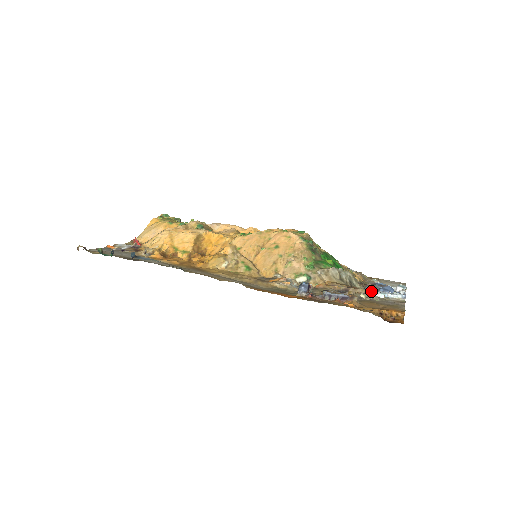
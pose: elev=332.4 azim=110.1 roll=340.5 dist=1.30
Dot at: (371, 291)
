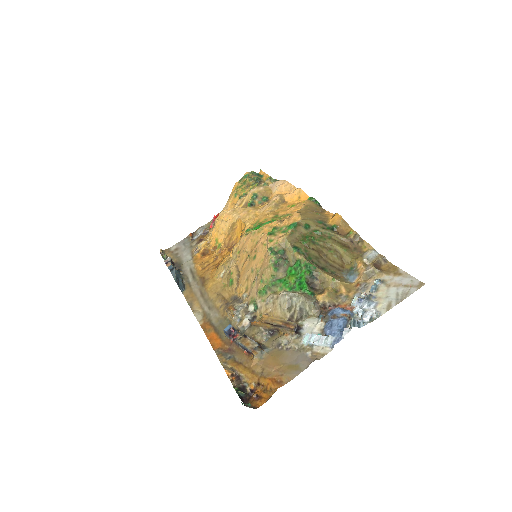
Dot at: (319, 323)
